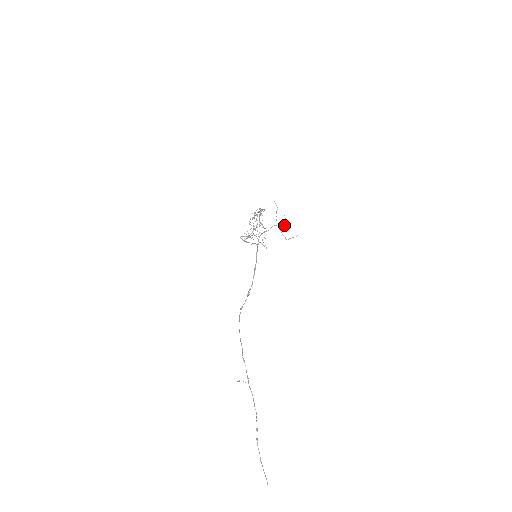
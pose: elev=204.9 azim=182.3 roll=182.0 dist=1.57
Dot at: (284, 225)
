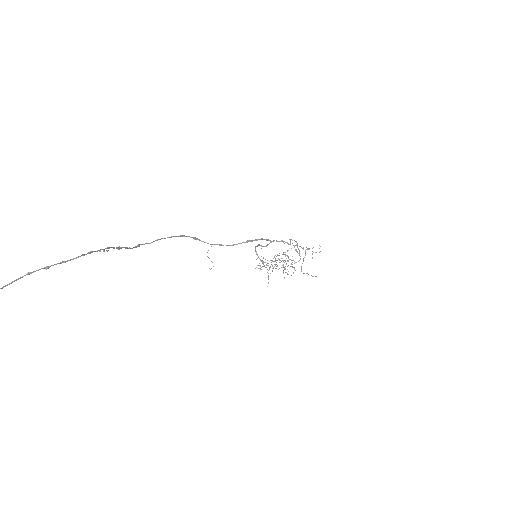
Dot at: (313, 252)
